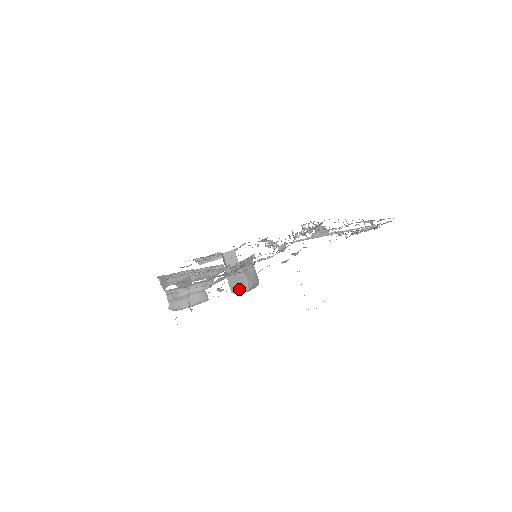
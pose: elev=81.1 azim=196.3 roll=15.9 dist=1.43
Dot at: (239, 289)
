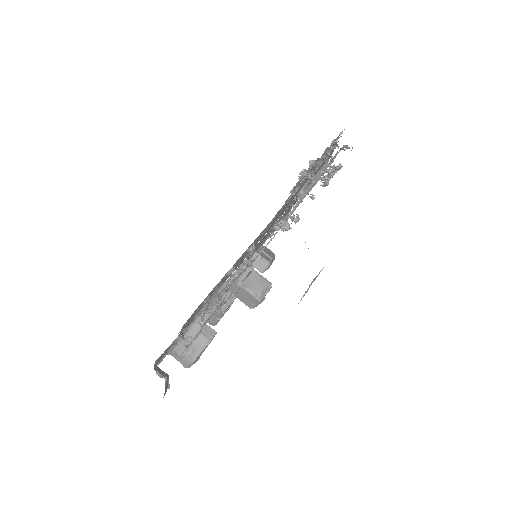
Dot at: (252, 303)
